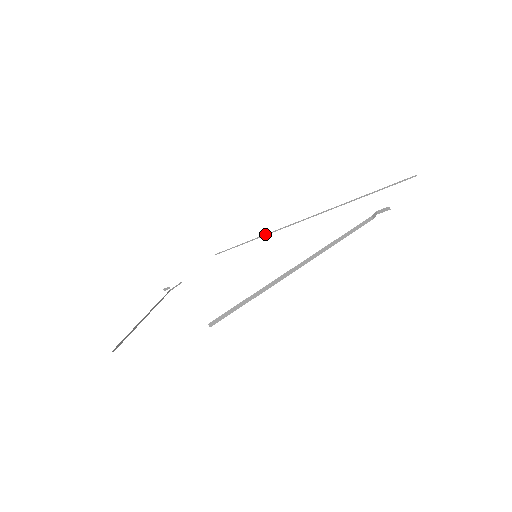
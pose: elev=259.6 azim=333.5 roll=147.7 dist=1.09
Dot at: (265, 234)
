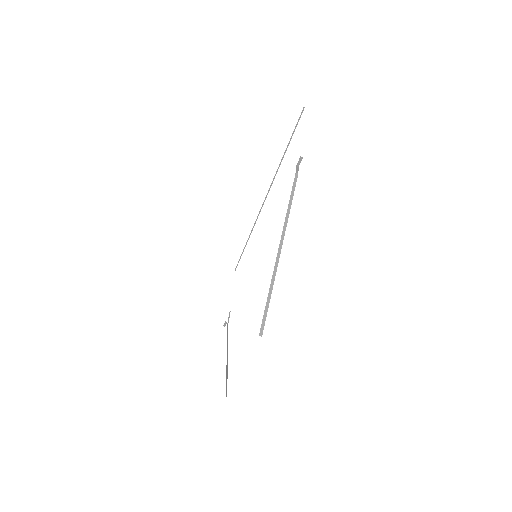
Dot at: (251, 230)
